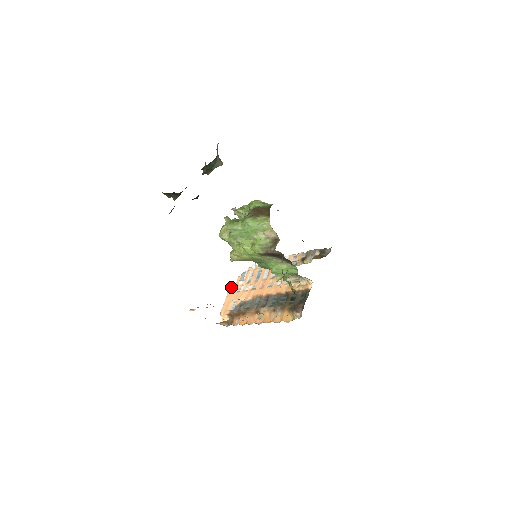
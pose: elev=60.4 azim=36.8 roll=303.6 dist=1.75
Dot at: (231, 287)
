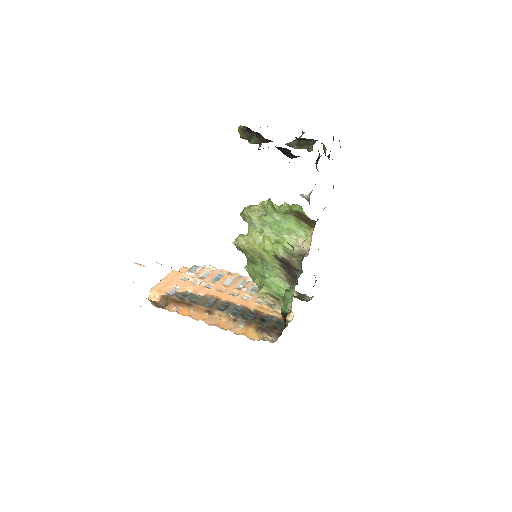
Dot at: (174, 271)
